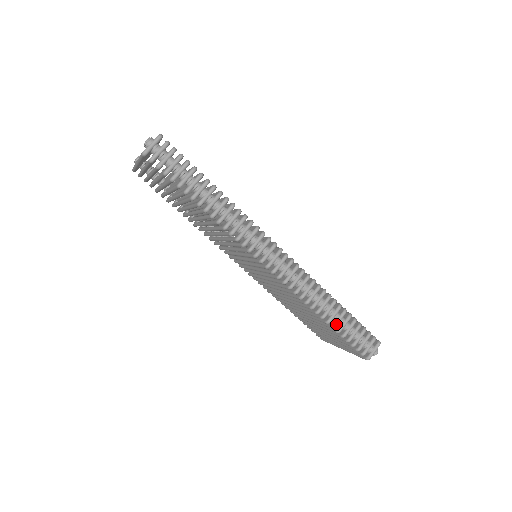
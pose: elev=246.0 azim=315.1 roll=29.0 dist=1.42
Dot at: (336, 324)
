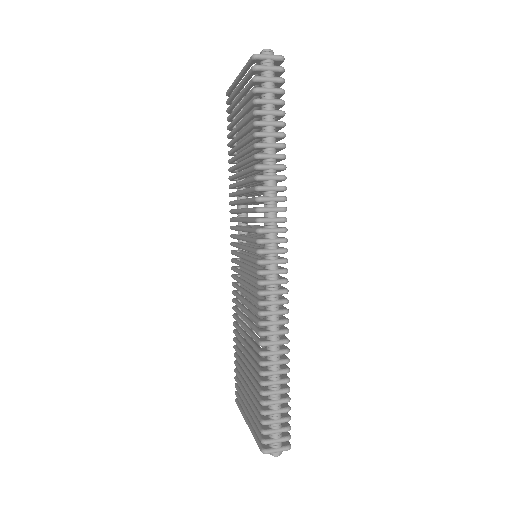
Dot at: (268, 383)
